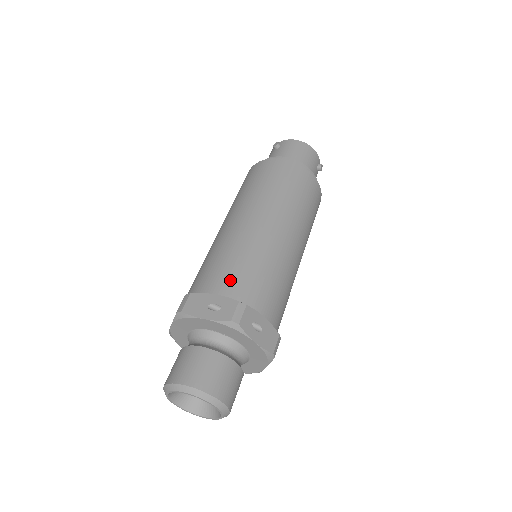
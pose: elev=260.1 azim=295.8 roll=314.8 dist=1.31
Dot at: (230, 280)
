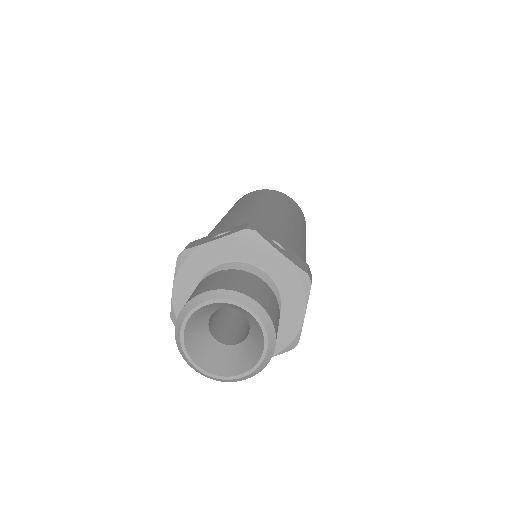
Dot at: (233, 224)
